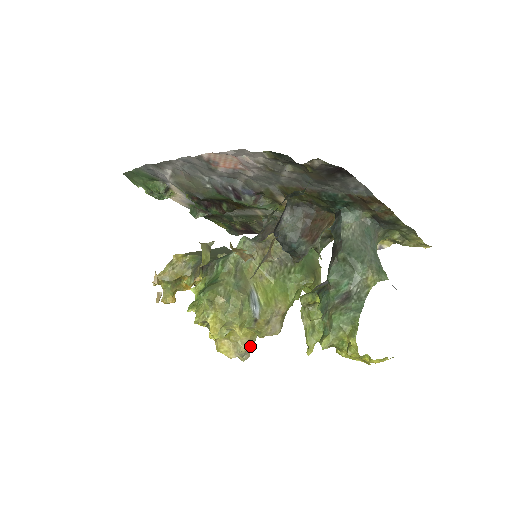
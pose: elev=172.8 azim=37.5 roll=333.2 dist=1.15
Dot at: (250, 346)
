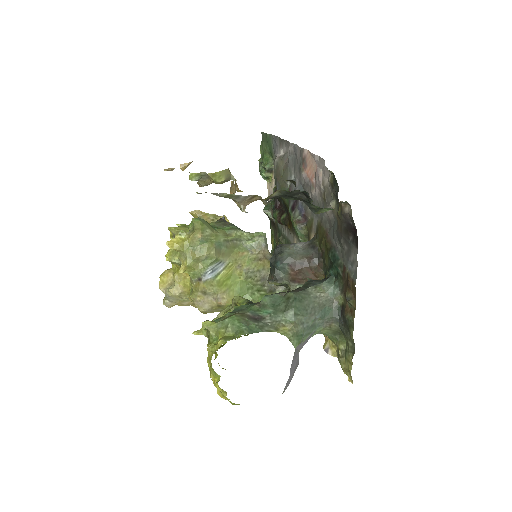
Dot at: (179, 300)
